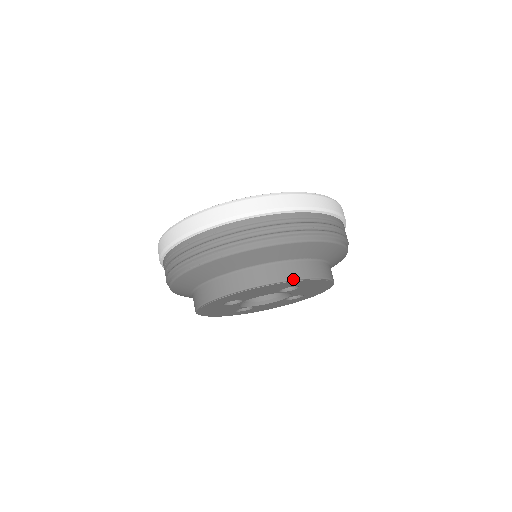
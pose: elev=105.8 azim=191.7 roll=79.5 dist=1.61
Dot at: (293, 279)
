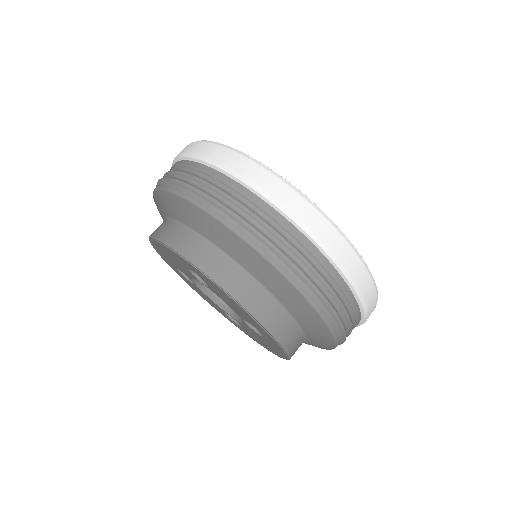
Dot at: (165, 242)
